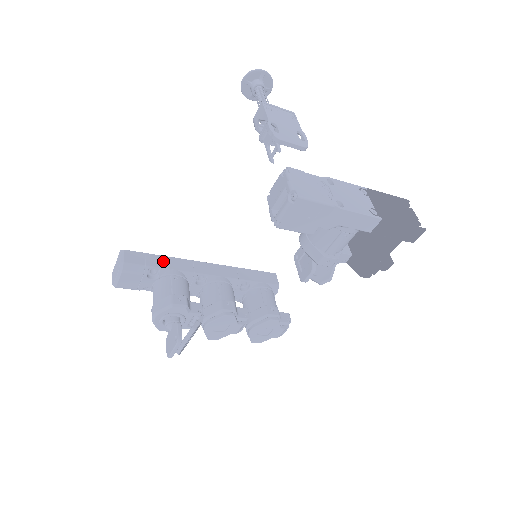
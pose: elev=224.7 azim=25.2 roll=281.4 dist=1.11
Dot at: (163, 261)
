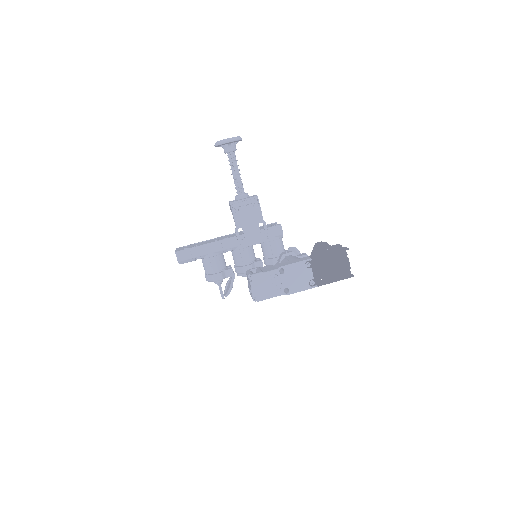
Dot at: (202, 250)
